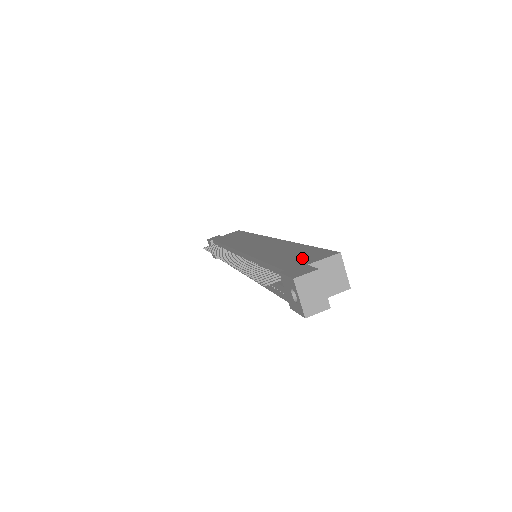
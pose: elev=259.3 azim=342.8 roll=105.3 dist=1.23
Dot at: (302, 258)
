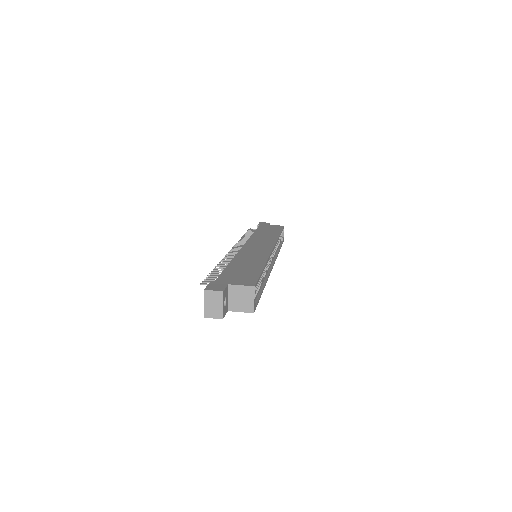
Dot at: (238, 277)
